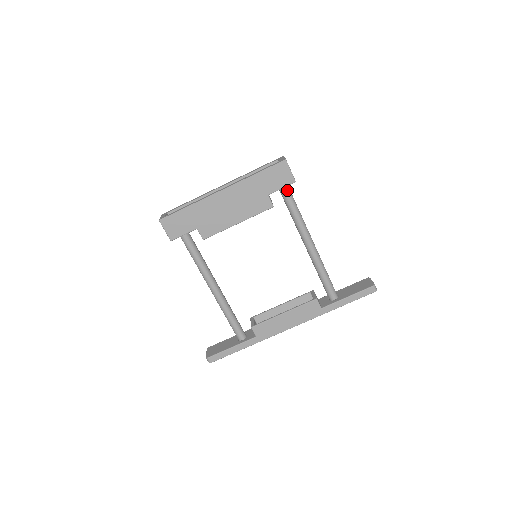
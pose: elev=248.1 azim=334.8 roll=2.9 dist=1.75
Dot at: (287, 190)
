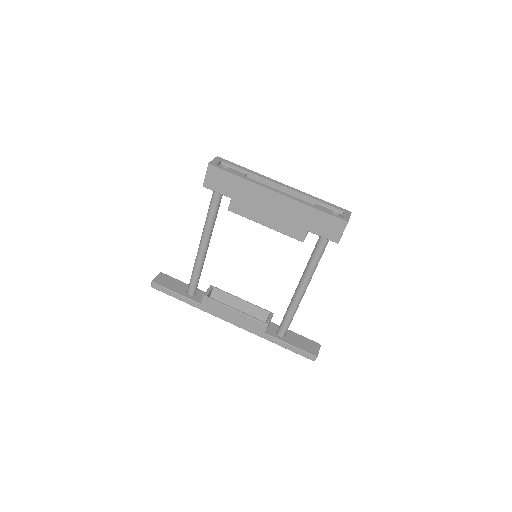
Dot at: (326, 240)
